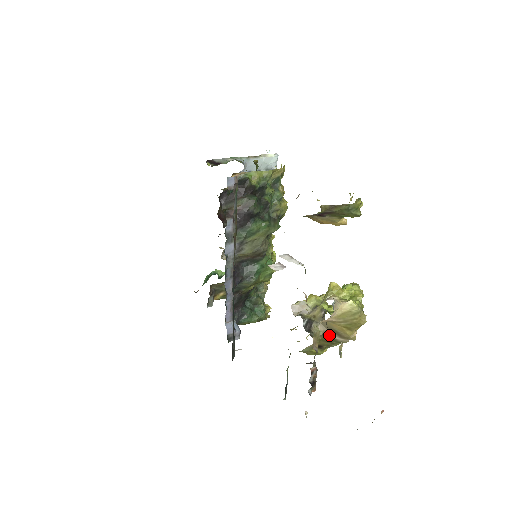
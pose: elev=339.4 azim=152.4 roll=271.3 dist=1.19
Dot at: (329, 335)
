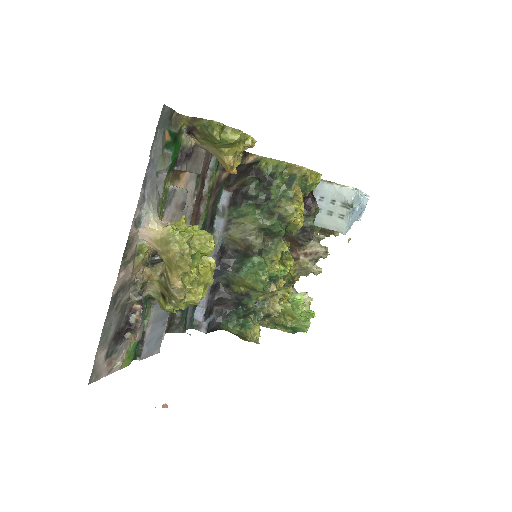
Dot at: (166, 279)
